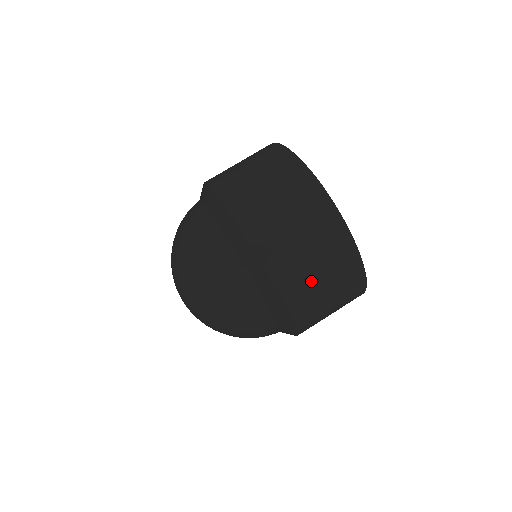
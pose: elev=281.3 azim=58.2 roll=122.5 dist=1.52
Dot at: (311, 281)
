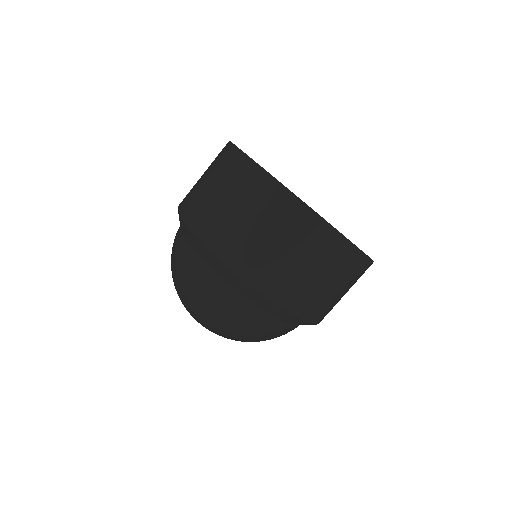
Dot at: (328, 298)
